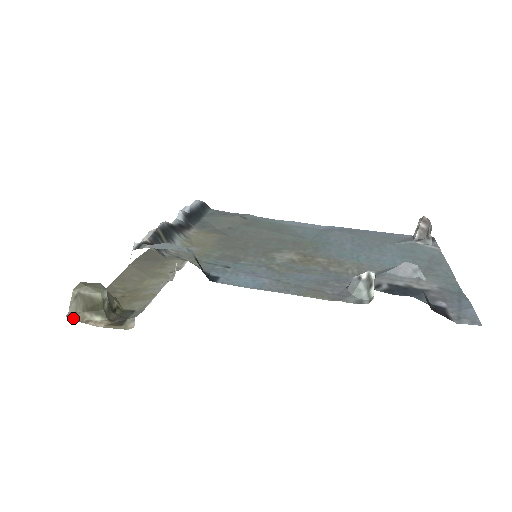
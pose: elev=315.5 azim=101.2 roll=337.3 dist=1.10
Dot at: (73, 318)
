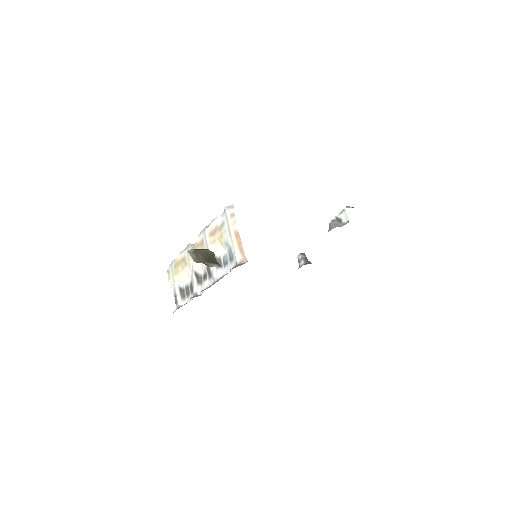
Dot at: occluded
